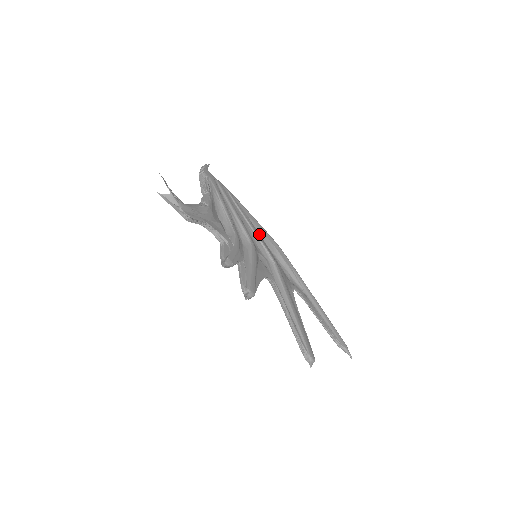
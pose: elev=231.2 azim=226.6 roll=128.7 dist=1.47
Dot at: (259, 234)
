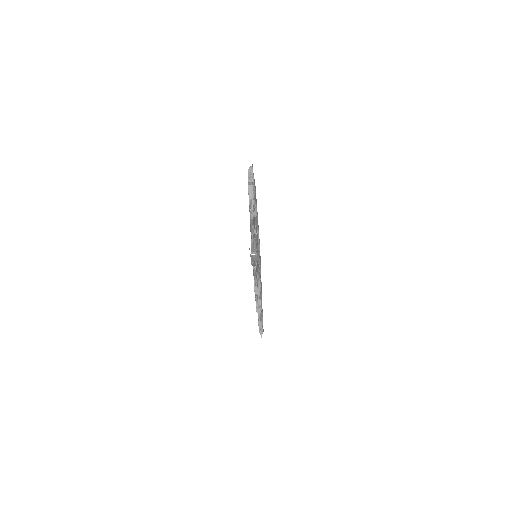
Dot at: occluded
